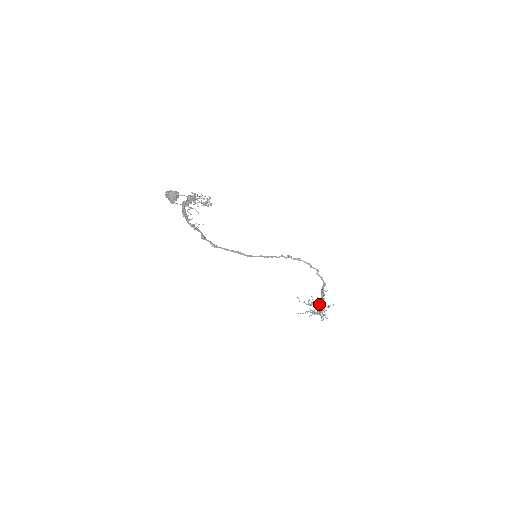
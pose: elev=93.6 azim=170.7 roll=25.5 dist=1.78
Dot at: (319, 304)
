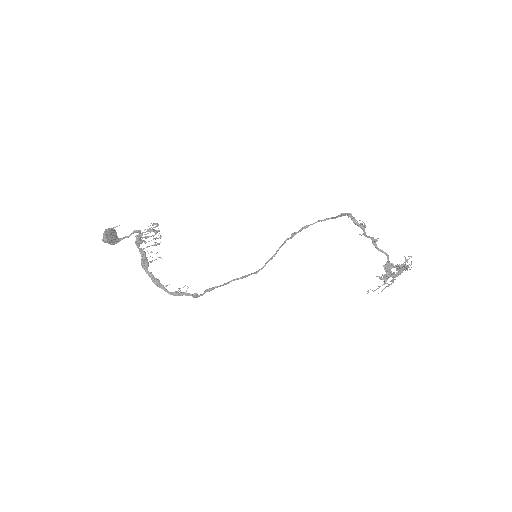
Dot at: occluded
